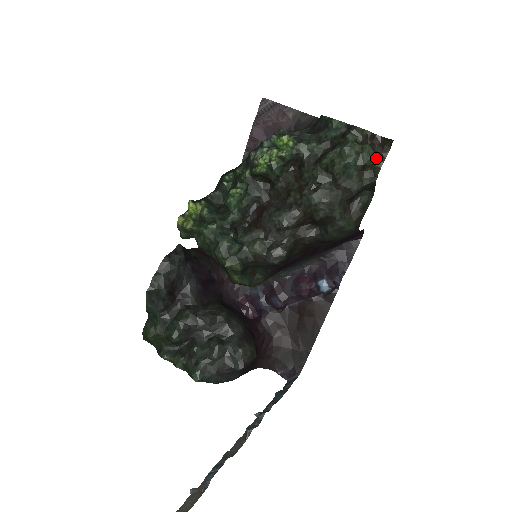
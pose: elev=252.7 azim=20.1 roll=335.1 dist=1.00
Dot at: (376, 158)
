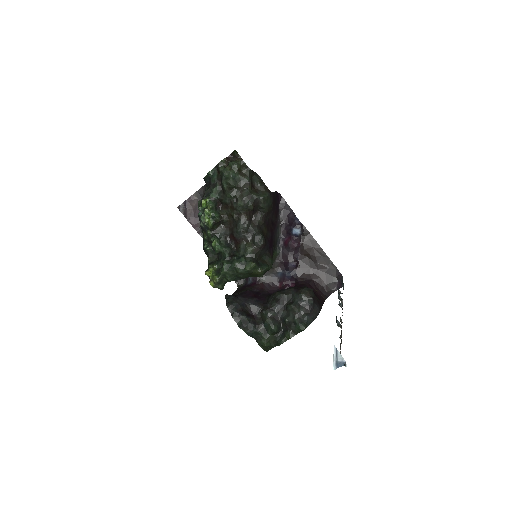
Dot at: (238, 162)
